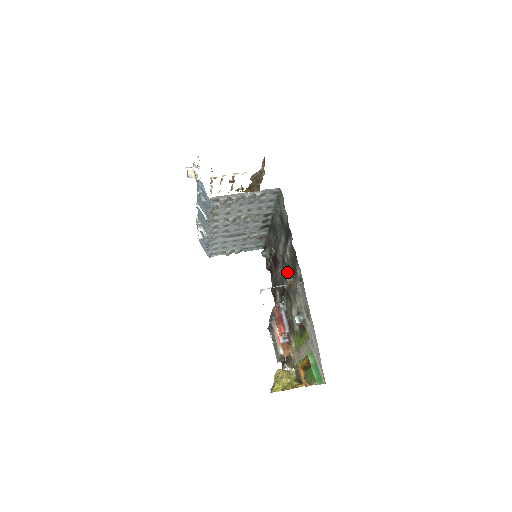
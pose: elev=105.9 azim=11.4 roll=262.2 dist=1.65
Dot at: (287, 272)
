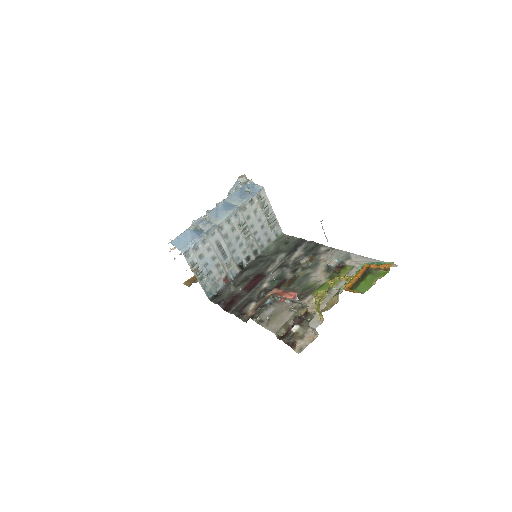
Dot at: (291, 268)
